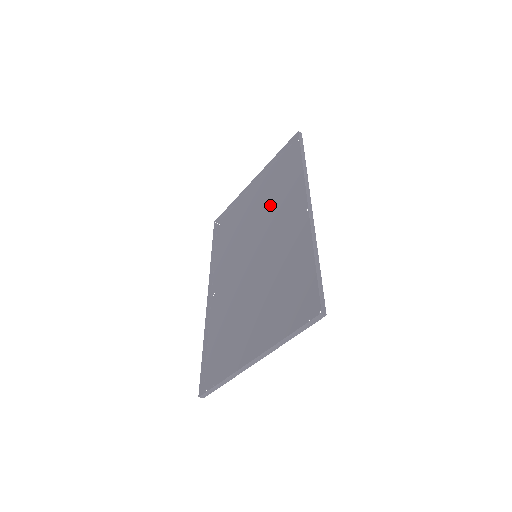
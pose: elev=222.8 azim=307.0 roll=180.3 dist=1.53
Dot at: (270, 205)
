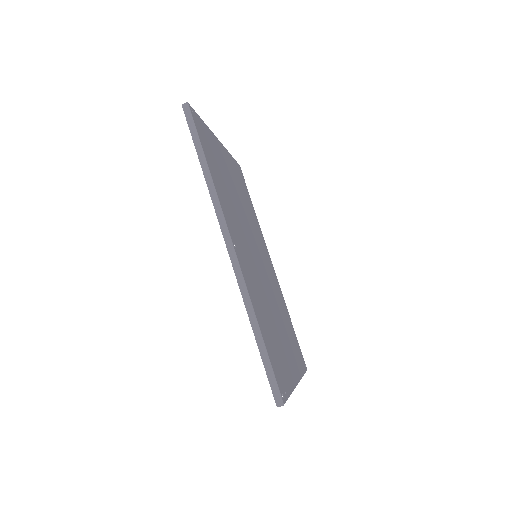
Dot at: (231, 196)
